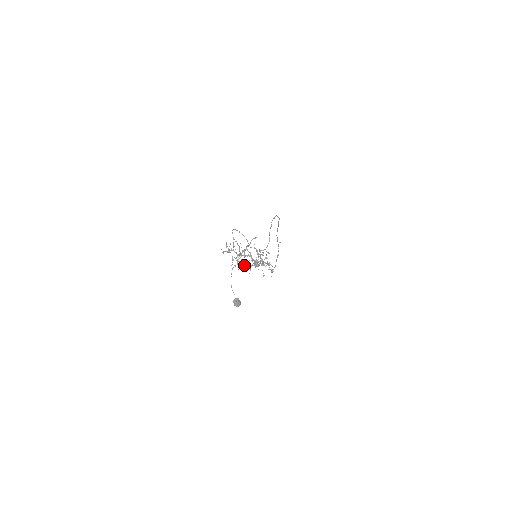
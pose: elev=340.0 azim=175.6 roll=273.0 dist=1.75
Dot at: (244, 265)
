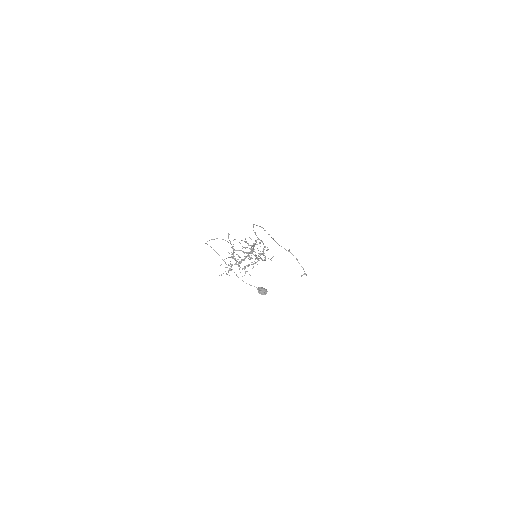
Dot at: occluded
